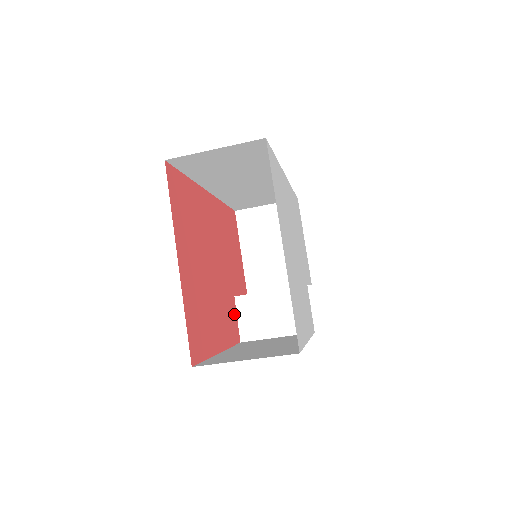
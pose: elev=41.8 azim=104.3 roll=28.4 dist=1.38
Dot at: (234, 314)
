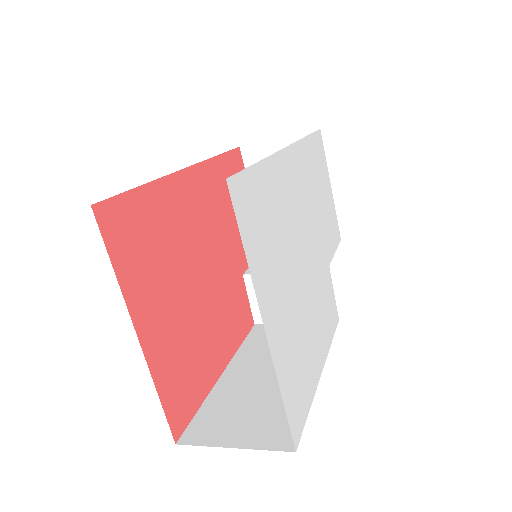
Dot at: (243, 299)
